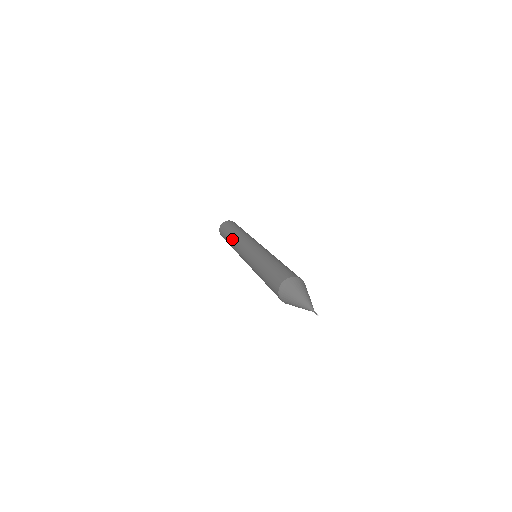
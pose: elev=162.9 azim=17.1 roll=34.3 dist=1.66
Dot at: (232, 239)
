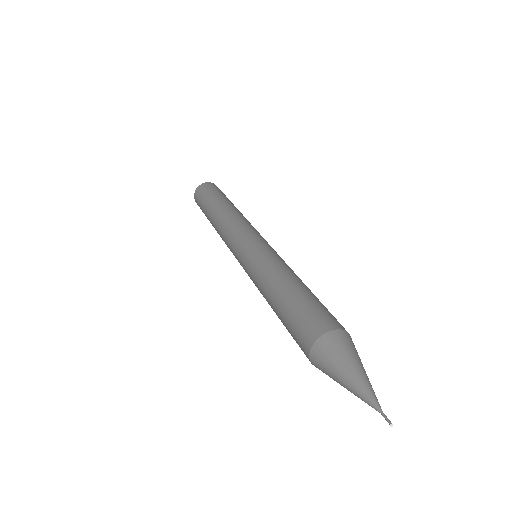
Dot at: (215, 226)
